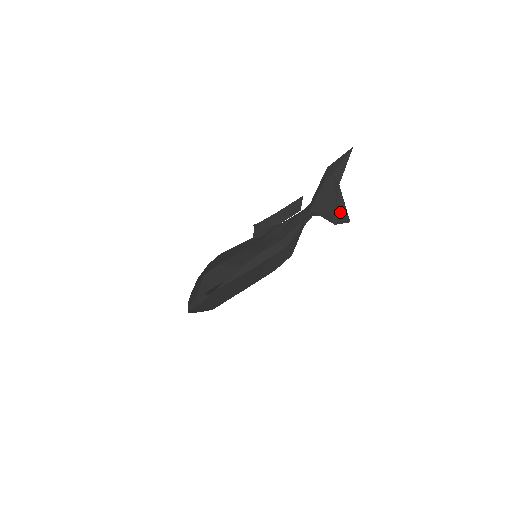
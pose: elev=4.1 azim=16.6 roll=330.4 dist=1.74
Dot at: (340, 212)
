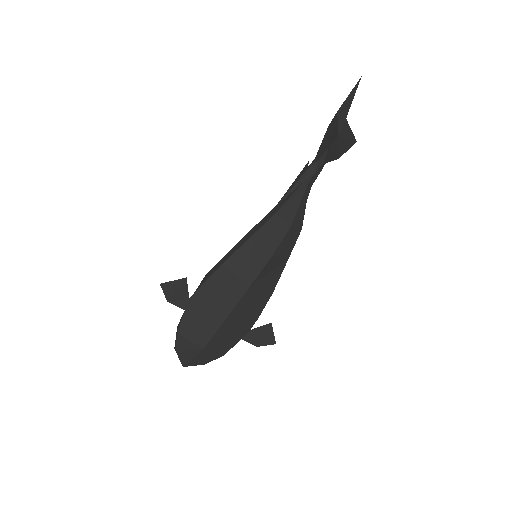
Dot at: (343, 140)
